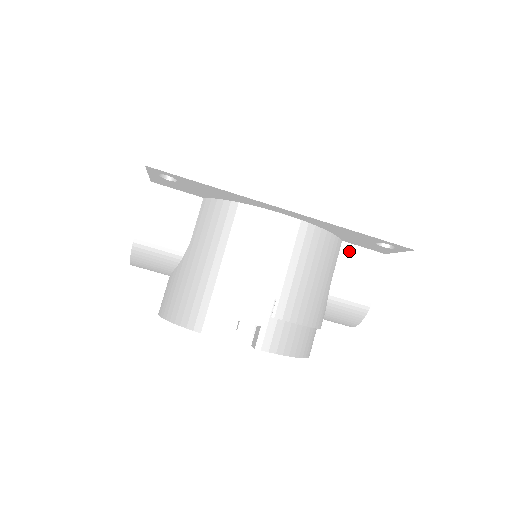
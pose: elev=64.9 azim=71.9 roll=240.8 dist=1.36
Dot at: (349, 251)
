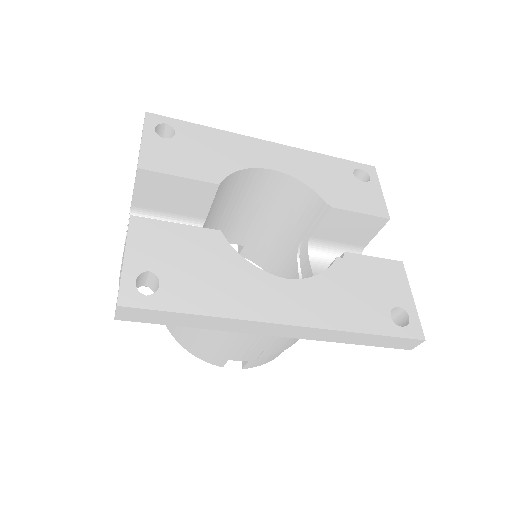
Dot at: occluded
